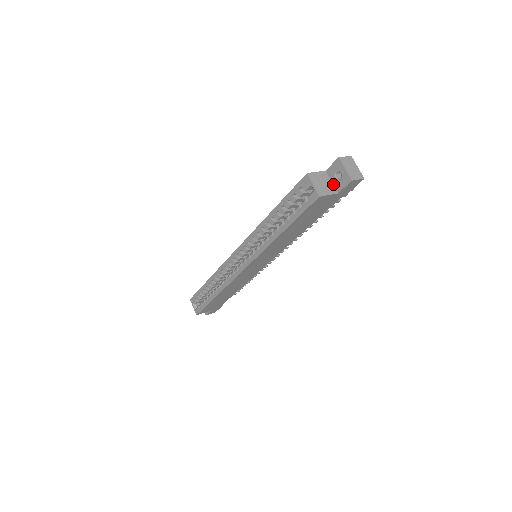
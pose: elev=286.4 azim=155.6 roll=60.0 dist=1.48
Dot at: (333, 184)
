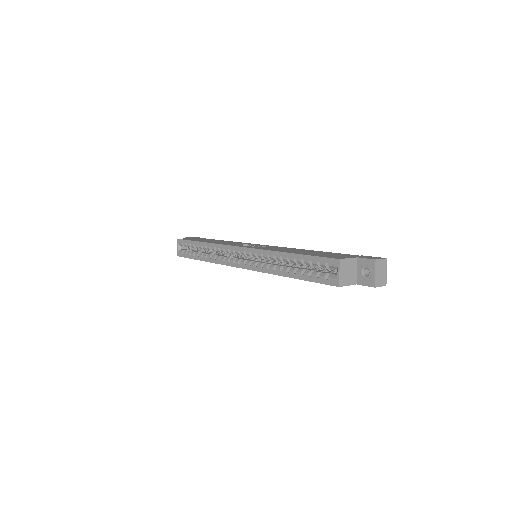
Dot at: (357, 274)
